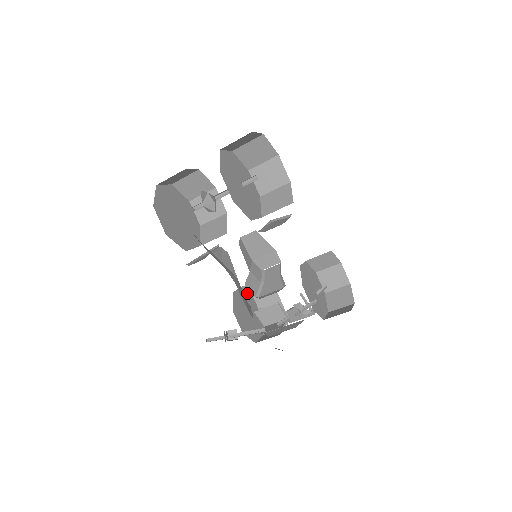
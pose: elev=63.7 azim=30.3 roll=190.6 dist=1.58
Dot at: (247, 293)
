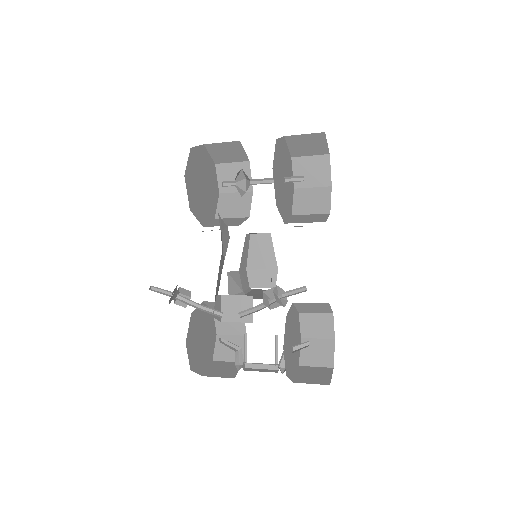
Dot at: (214, 323)
